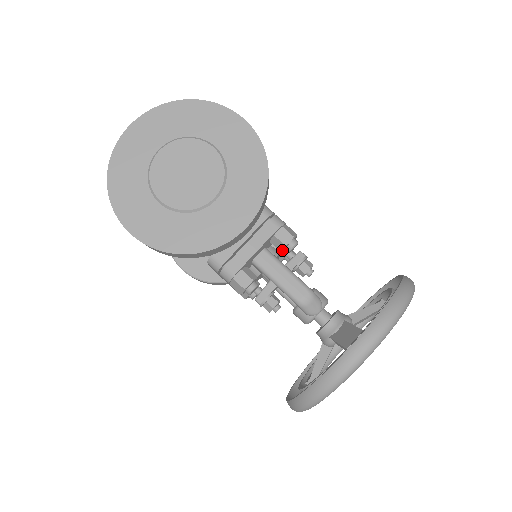
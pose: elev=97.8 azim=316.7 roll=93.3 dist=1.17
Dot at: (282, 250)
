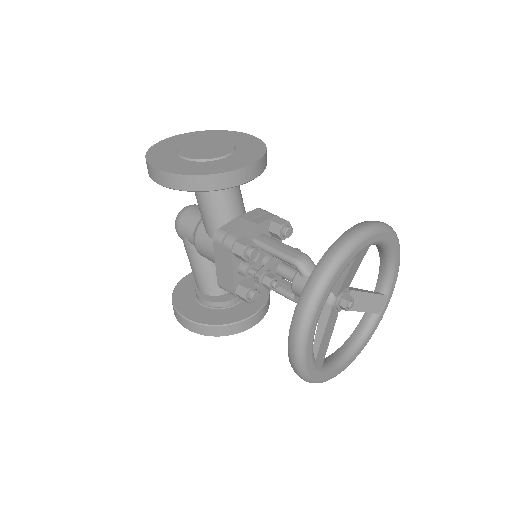
Dot at: (279, 232)
